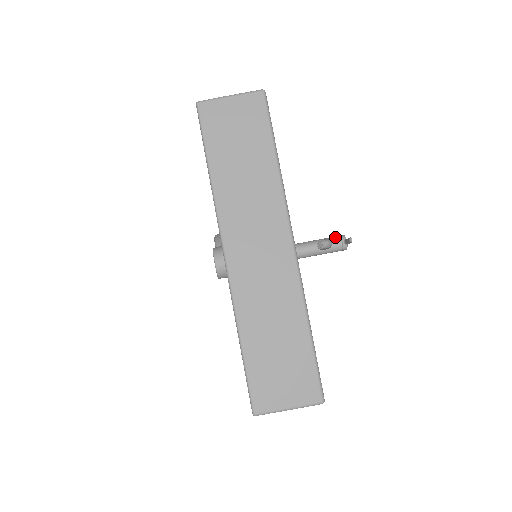
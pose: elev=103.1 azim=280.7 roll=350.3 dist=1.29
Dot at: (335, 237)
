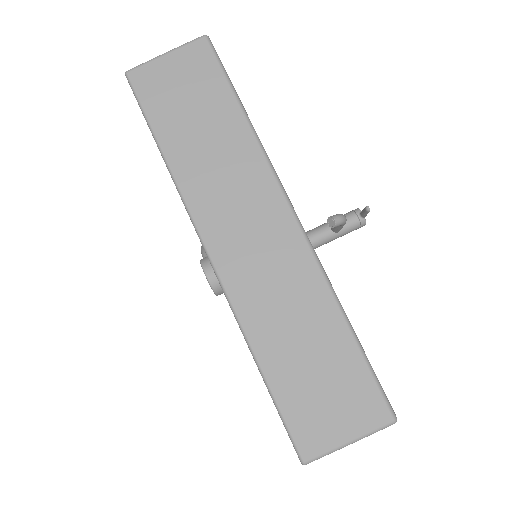
Dot at: (347, 213)
